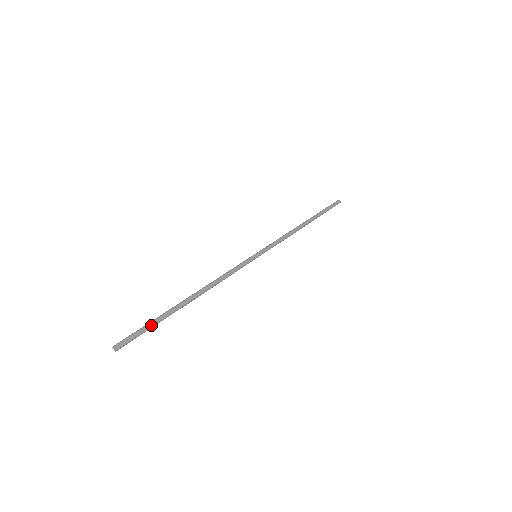
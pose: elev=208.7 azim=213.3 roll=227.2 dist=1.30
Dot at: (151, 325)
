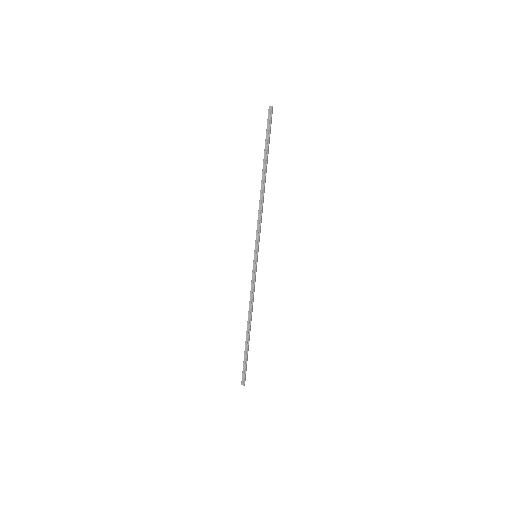
Dot at: occluded
